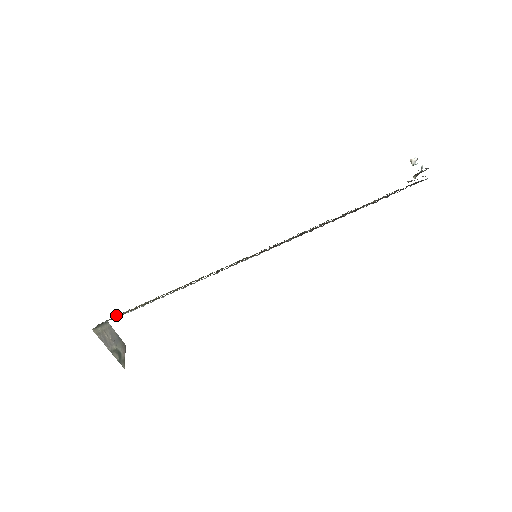
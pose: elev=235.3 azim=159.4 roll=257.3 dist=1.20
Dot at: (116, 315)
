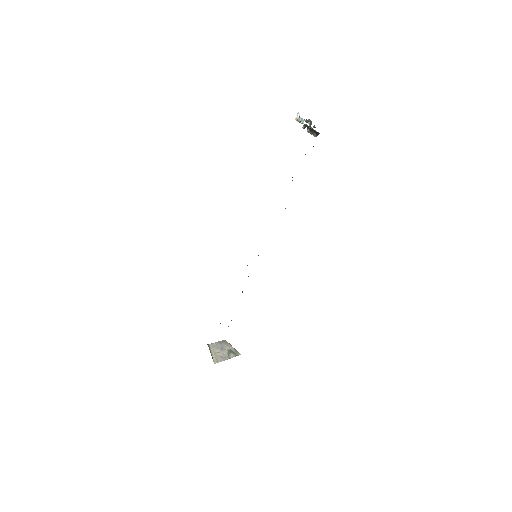
Dot at: occluded
